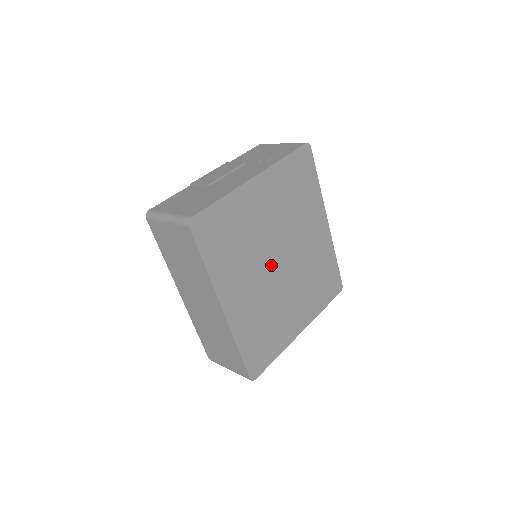
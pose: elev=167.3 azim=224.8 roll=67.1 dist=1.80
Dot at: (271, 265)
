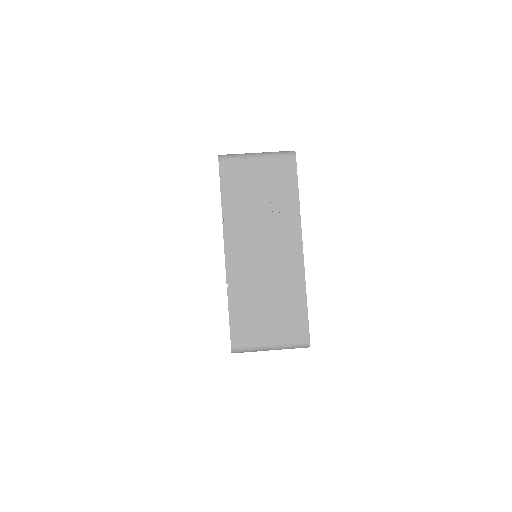
Dot at: occluded
